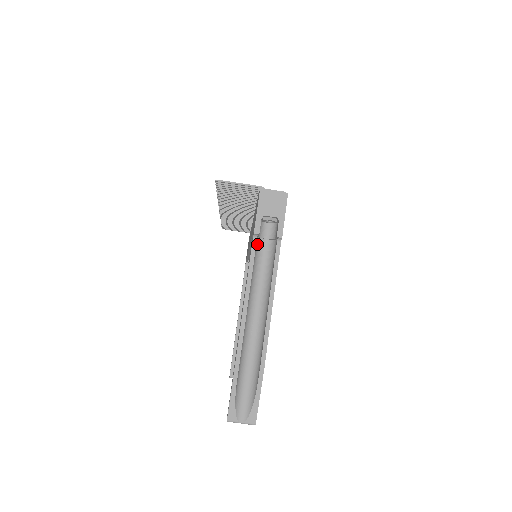
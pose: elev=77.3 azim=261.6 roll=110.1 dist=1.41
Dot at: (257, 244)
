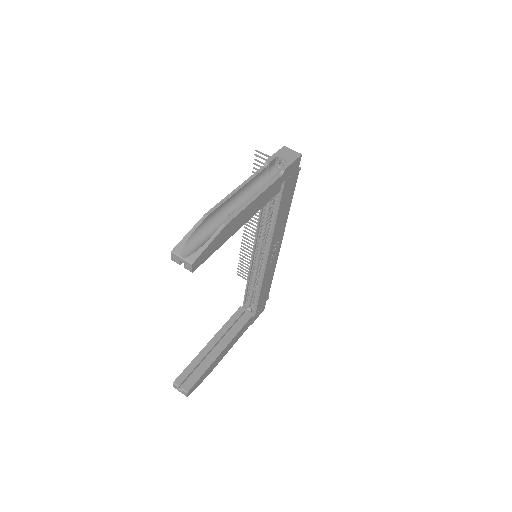
Dot at: (265, 174)
